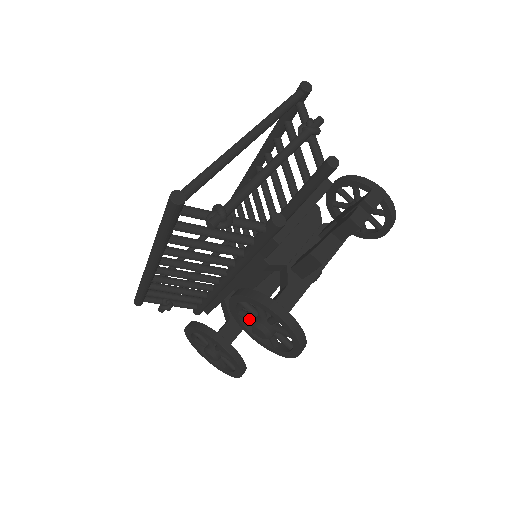
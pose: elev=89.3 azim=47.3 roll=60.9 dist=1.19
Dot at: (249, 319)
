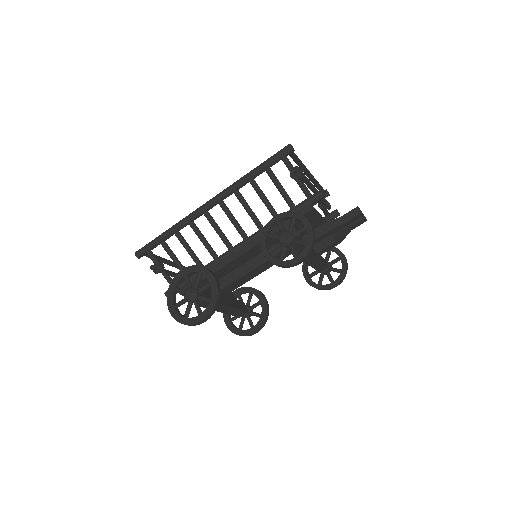
Dot at: (275, 236)
